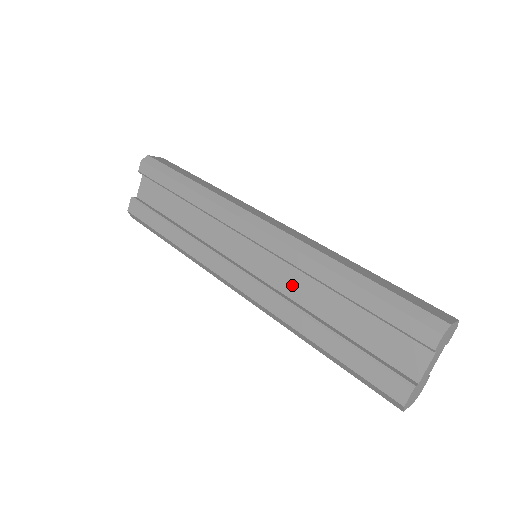
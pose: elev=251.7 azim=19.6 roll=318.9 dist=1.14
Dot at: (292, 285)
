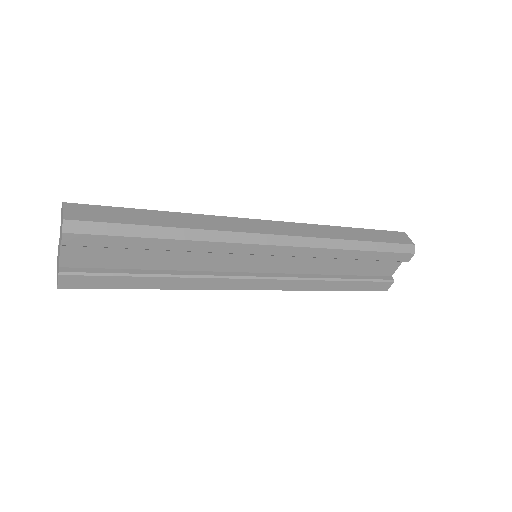
Dot at: (305, 266)
